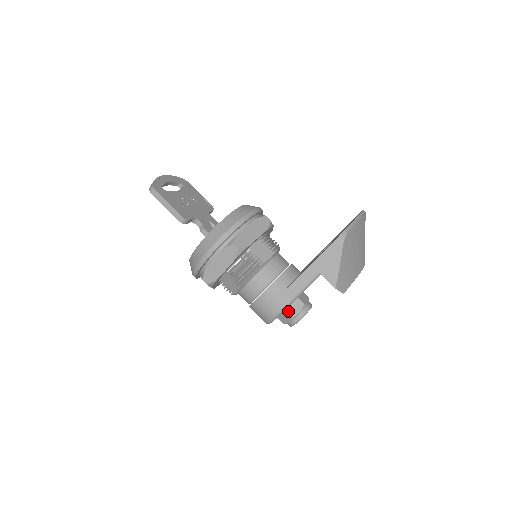
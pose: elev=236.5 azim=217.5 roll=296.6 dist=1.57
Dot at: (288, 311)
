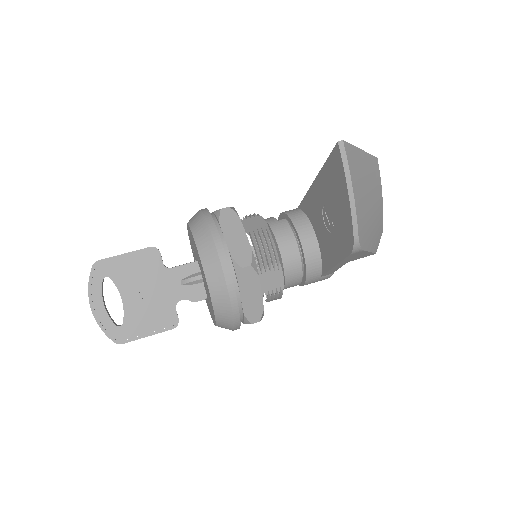
Dot at: occluded
